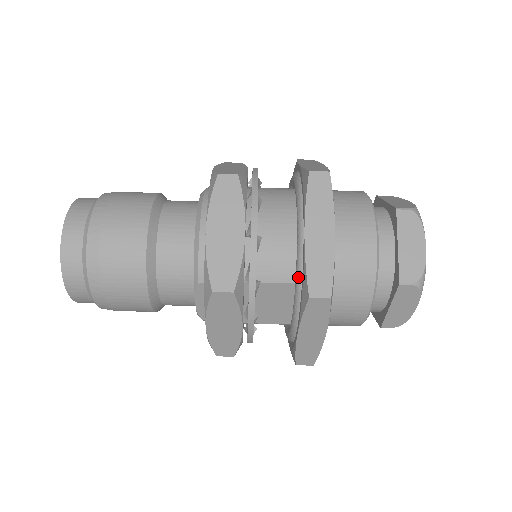
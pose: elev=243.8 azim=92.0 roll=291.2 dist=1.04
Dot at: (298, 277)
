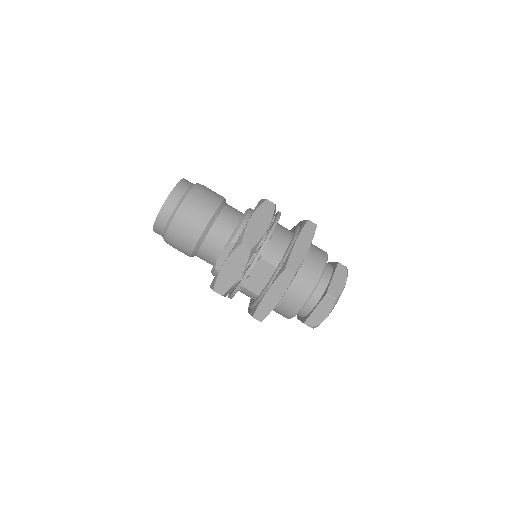
Dot at: (282, 262)
